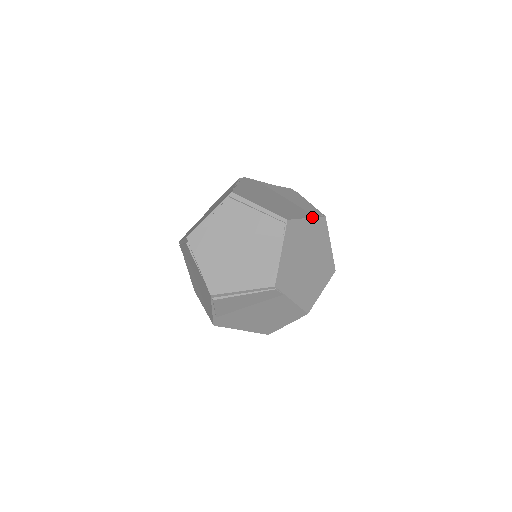
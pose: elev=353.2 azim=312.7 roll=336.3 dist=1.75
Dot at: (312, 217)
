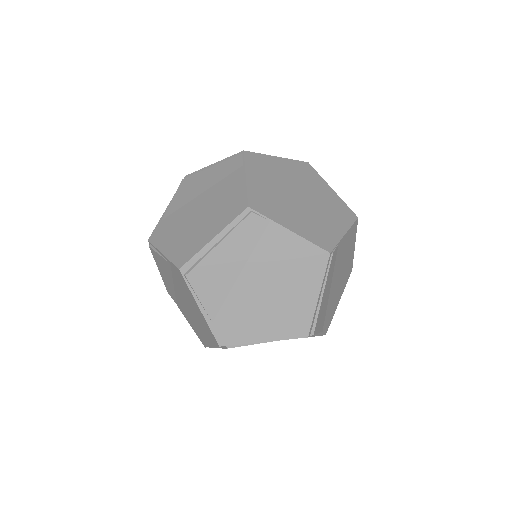
Dot at: (285, 158)
